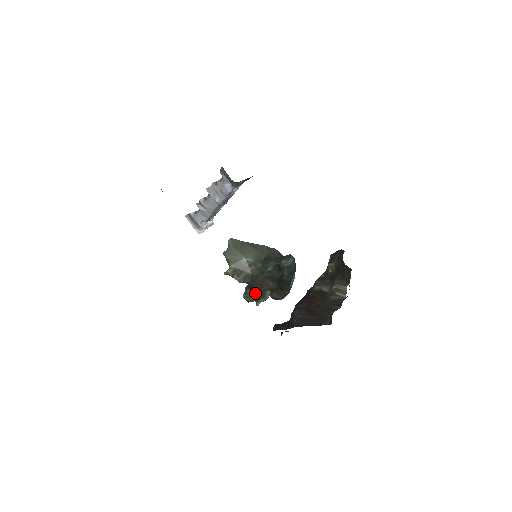
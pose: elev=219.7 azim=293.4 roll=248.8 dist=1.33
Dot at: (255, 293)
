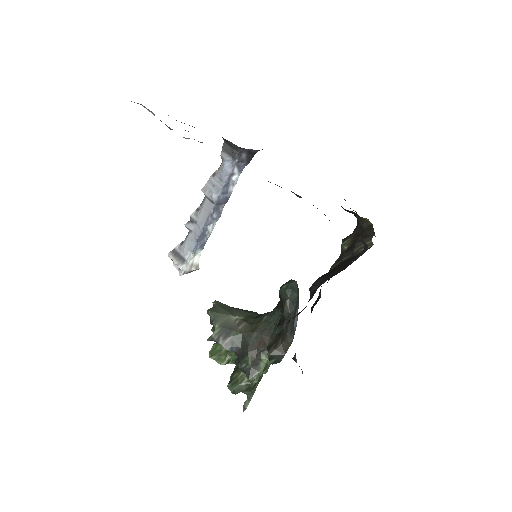
Dot at: (246, 364)
